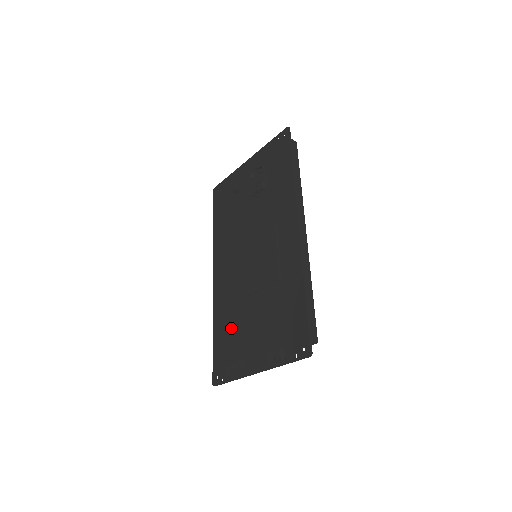
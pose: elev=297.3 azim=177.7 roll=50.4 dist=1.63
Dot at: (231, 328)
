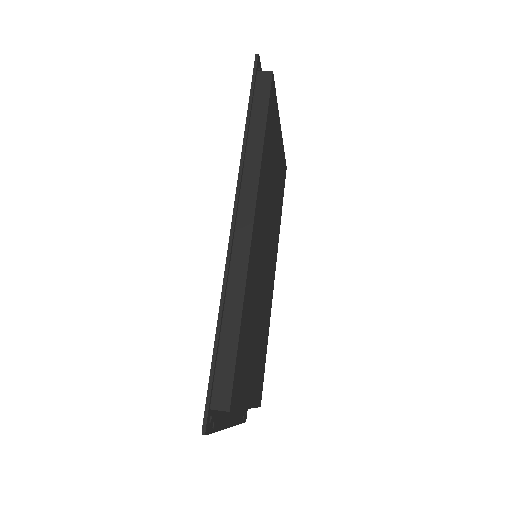
Dot at: occluded
